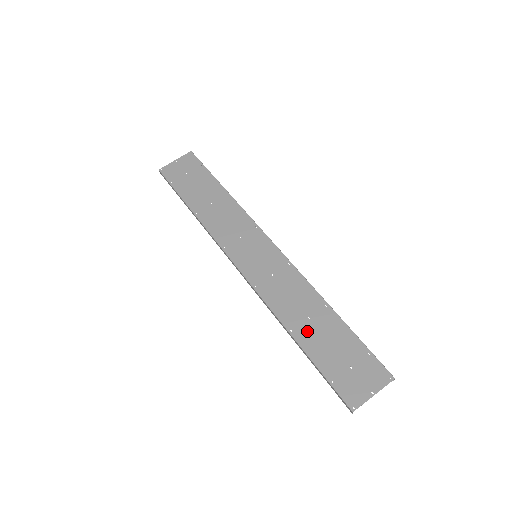
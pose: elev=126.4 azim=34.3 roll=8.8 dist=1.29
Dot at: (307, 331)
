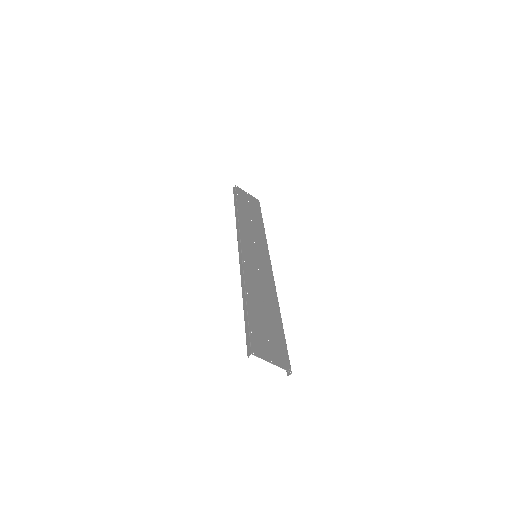
Dot at: (257, 303)
